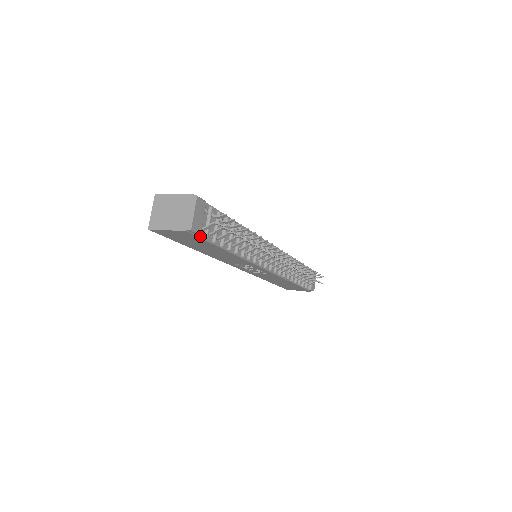
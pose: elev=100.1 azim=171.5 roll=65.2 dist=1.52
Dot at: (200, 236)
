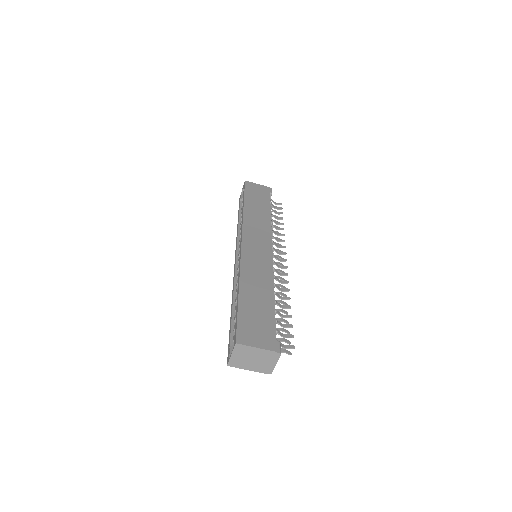
Dot at: occluded
